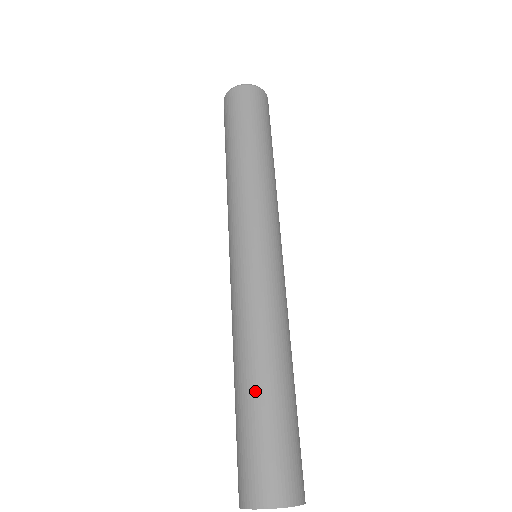
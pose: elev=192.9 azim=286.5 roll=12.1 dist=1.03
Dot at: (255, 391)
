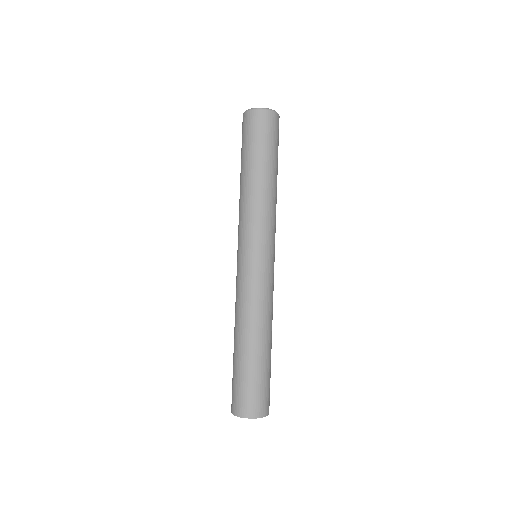
Dot at: (234, 351)
